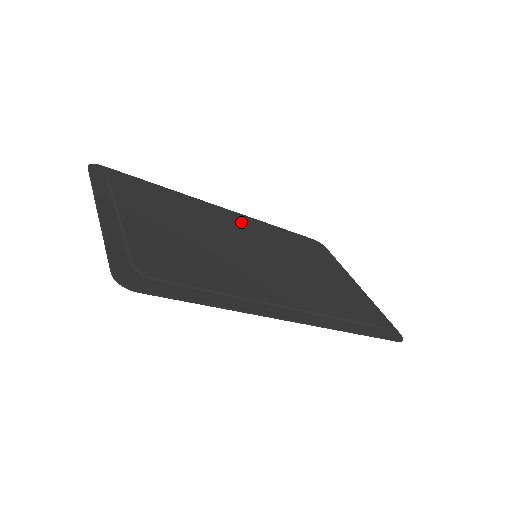
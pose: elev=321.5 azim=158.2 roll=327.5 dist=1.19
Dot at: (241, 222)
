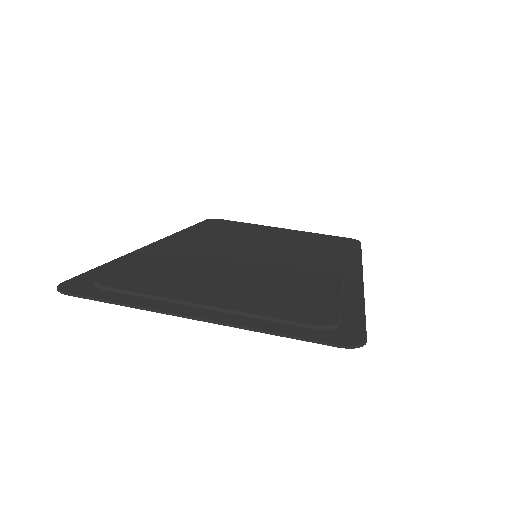
Dot at: (191, 241)
